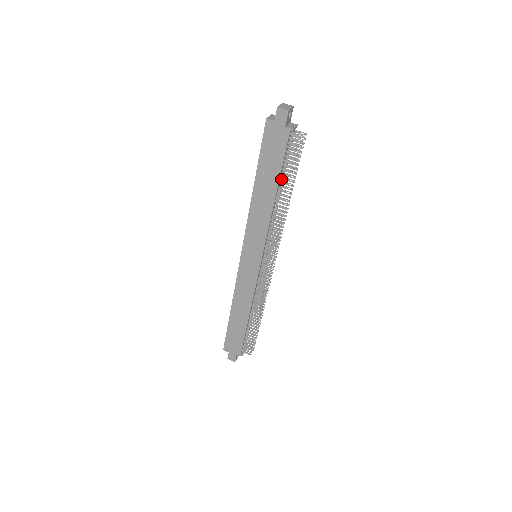
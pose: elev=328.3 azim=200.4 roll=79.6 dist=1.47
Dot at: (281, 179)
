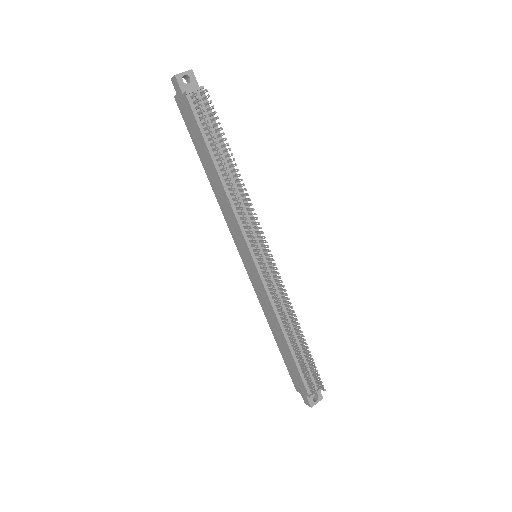
Dot at: occluded
